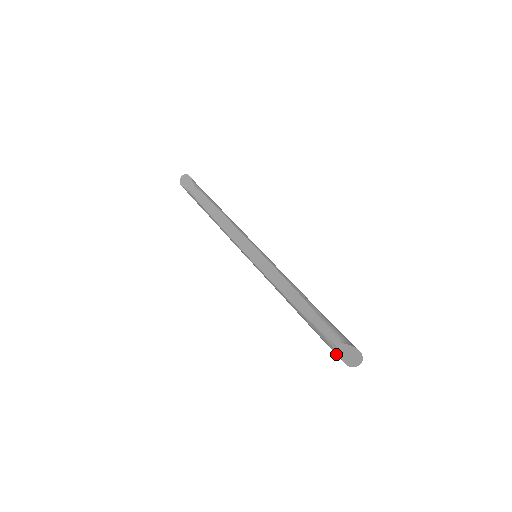
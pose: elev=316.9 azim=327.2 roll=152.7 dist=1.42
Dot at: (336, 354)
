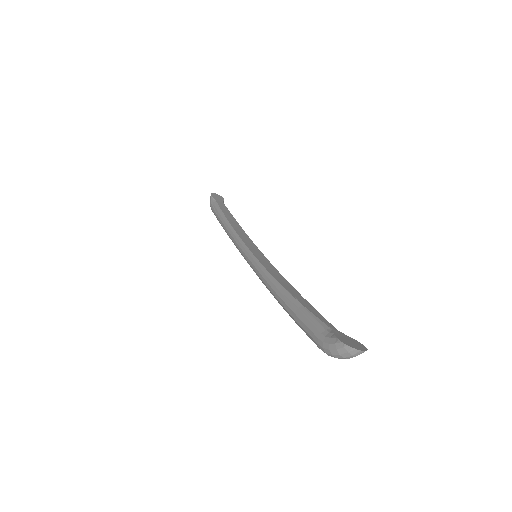
Dot at: (324, 338)
